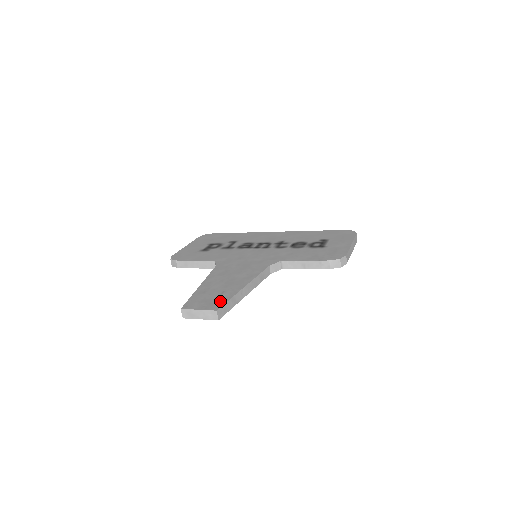
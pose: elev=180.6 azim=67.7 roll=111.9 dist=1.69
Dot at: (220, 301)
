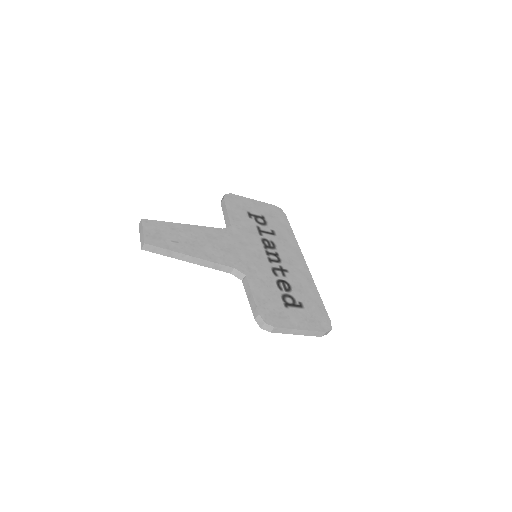
Dot at: (160, 243)
